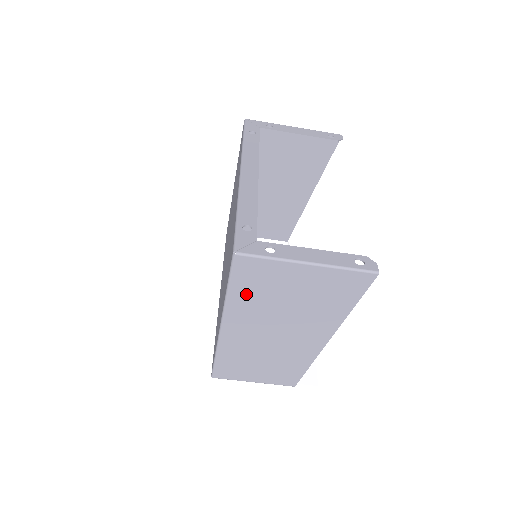
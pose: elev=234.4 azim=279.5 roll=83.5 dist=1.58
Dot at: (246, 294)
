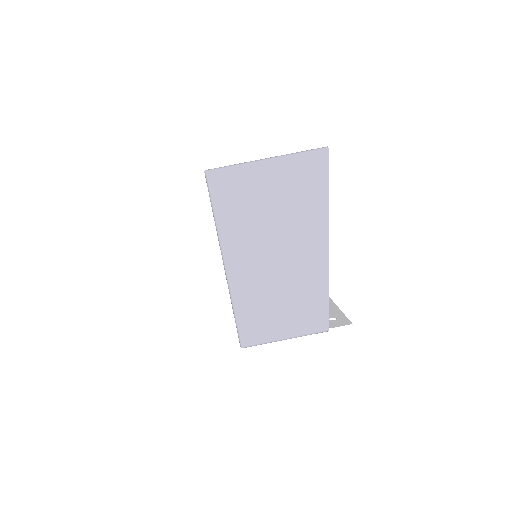
Dot at: (231, 214)
